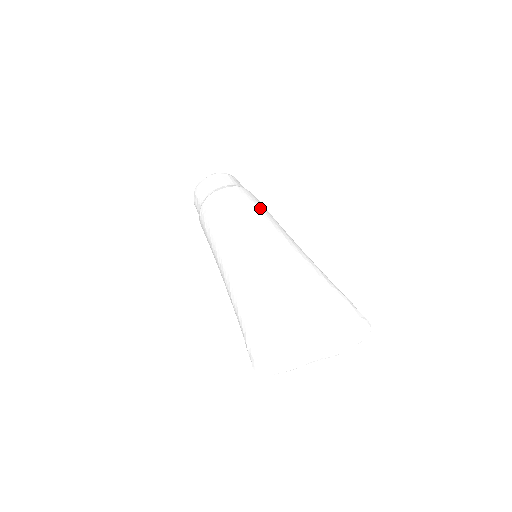
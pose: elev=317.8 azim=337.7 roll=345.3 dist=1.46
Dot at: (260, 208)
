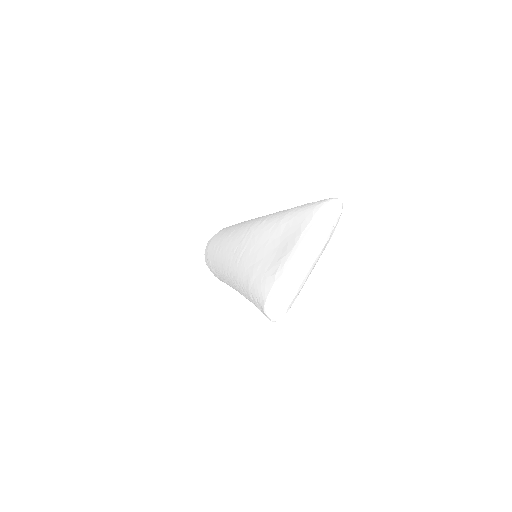
Dot at: occluded
